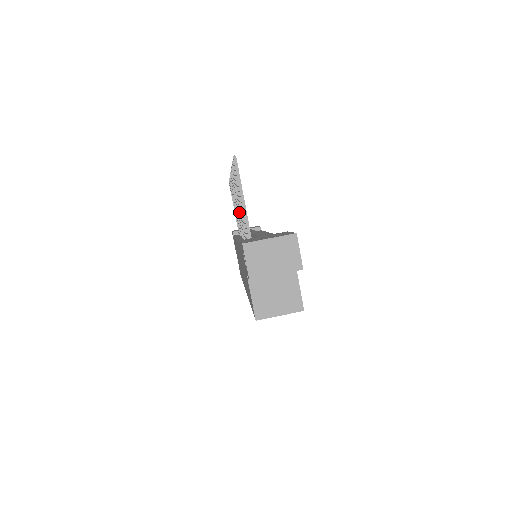
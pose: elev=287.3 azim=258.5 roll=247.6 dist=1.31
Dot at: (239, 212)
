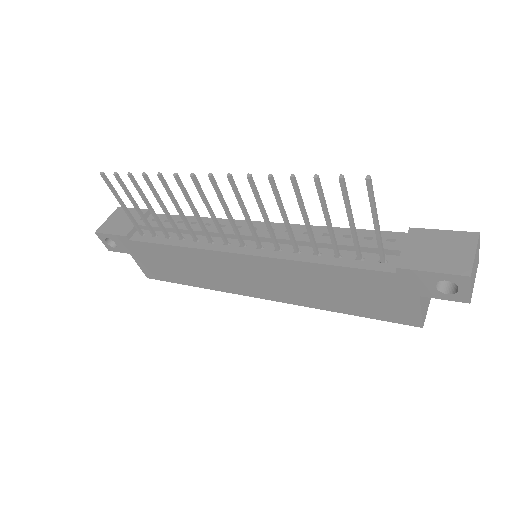
Dot at: (268, 224)
